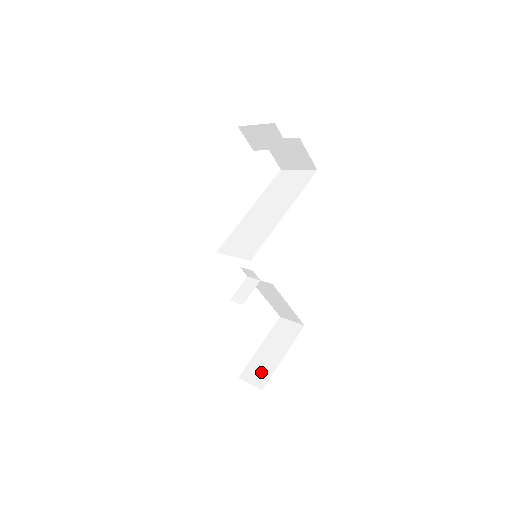
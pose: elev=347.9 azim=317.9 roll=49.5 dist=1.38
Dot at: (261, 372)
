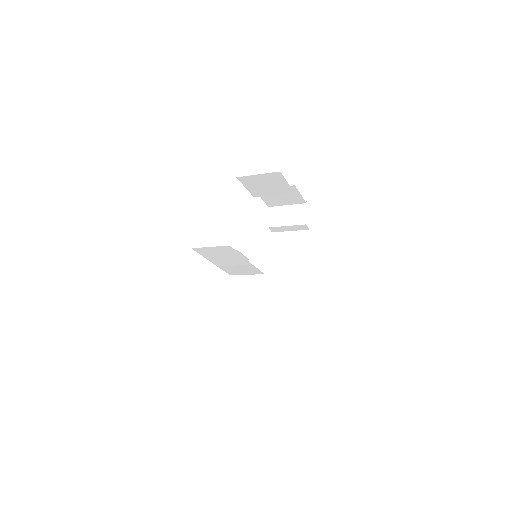
Dot at: occluded
